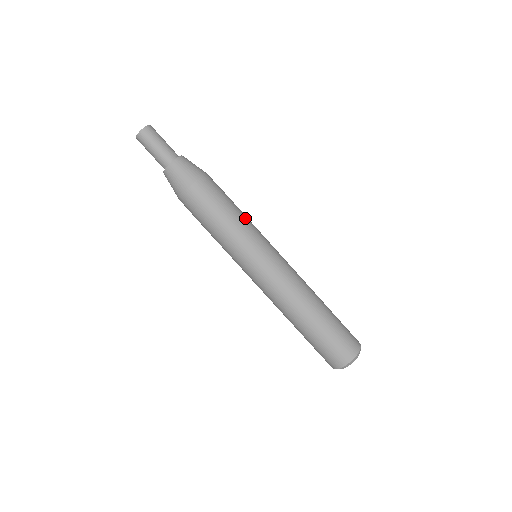
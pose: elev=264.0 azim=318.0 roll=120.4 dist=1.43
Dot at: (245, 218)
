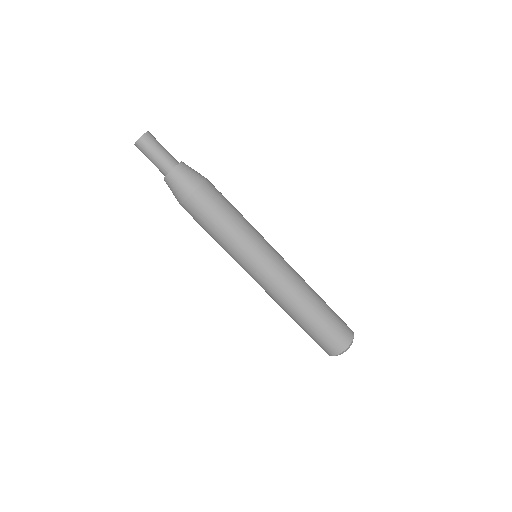
Dot at: occluded
